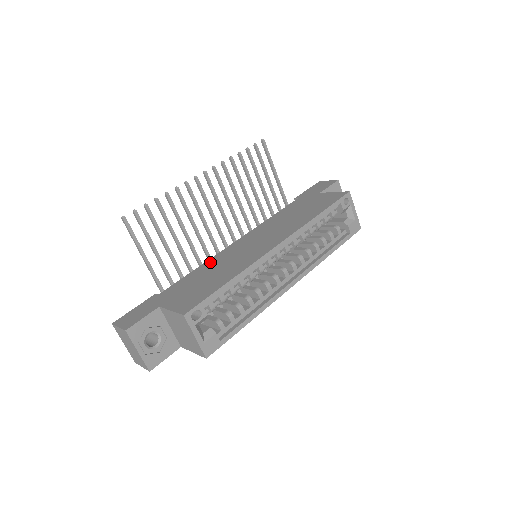
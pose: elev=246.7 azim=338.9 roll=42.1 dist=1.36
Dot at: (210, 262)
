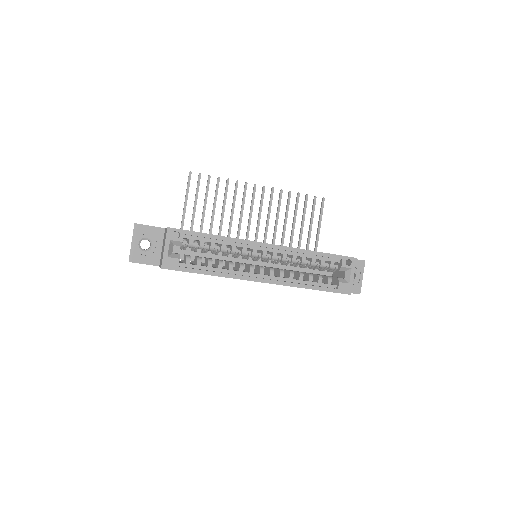
Dot at: occluded
